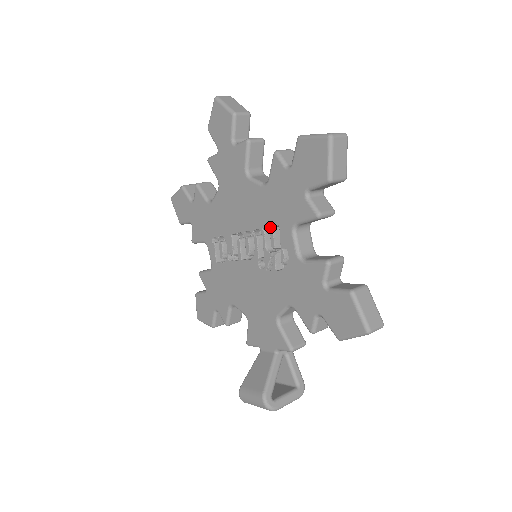
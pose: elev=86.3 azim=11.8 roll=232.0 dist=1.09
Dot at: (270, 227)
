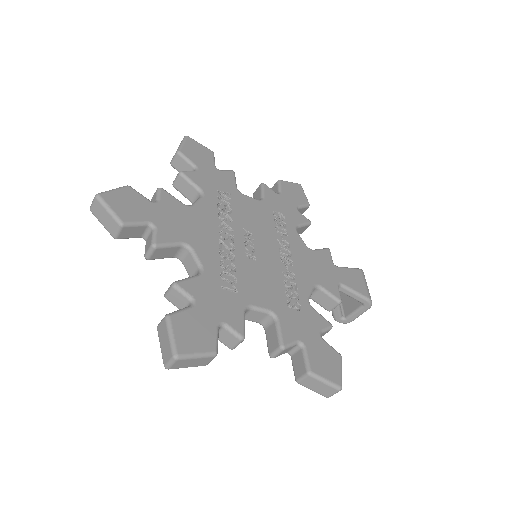
Dot at: occluded
